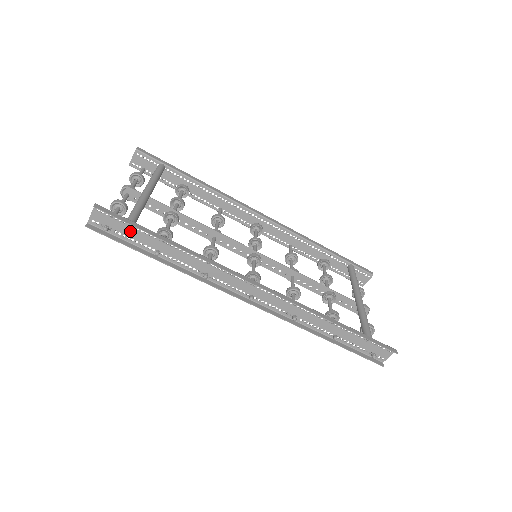
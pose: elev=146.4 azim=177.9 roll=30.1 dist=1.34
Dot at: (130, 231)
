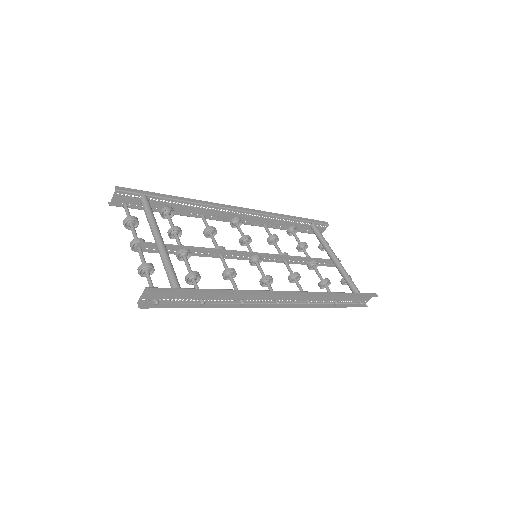
Dot at: (178, 295)
